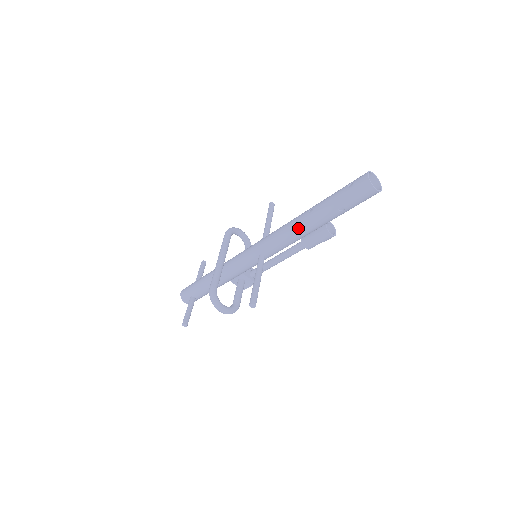
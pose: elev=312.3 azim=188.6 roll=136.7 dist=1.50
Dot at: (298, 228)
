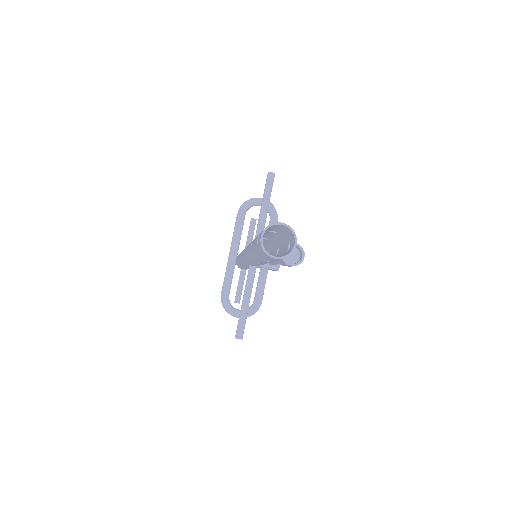
Dot at: (252, 260)
